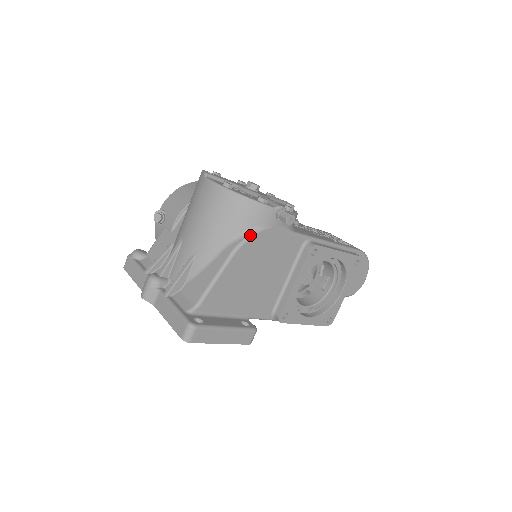
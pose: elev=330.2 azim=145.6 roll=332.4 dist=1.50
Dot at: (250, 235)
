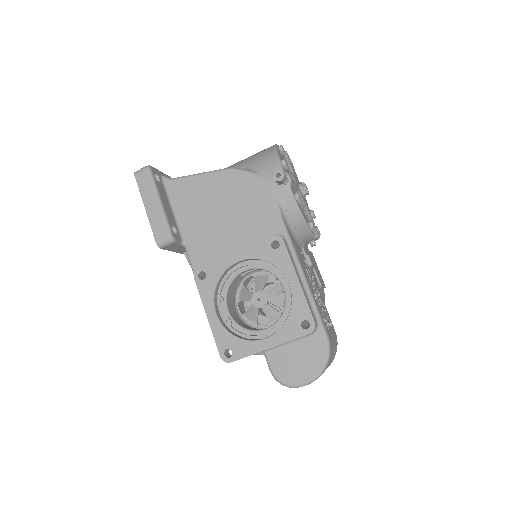
Dot at: (248, 170)
